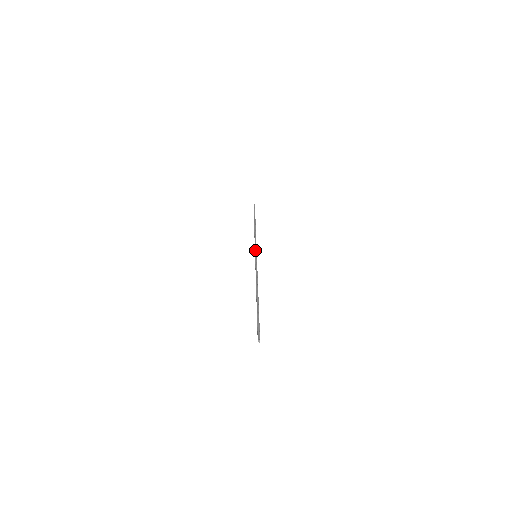
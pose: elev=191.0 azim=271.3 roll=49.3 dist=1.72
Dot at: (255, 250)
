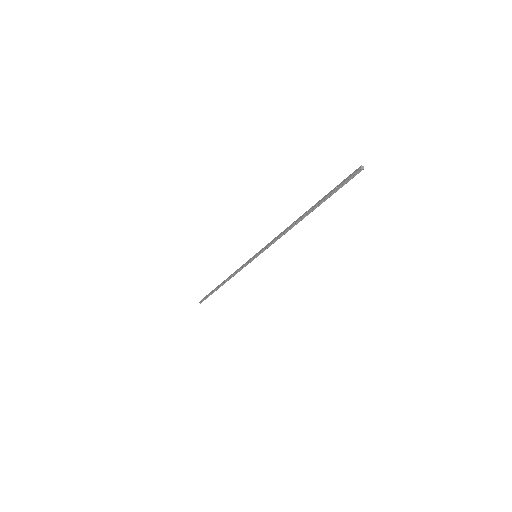
Dot at: (250, 259)
